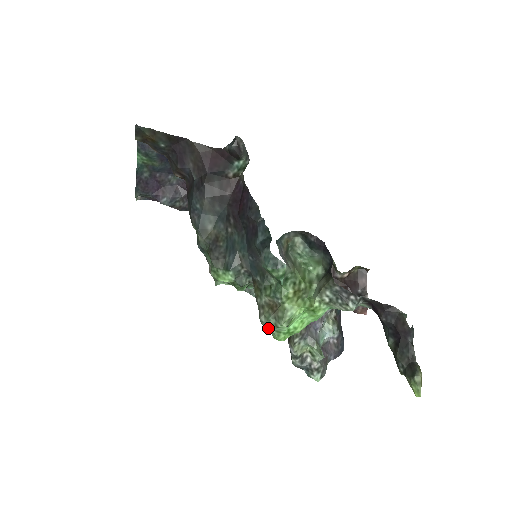
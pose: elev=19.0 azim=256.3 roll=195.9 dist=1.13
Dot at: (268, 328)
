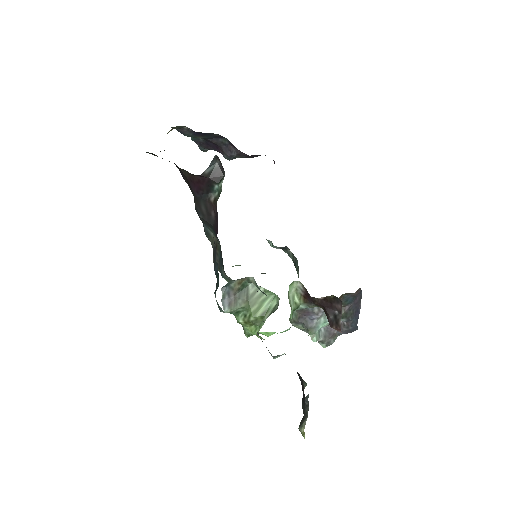
Dot at: occluded
